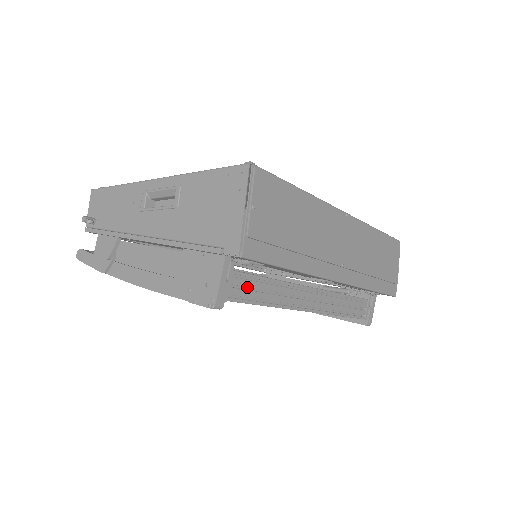
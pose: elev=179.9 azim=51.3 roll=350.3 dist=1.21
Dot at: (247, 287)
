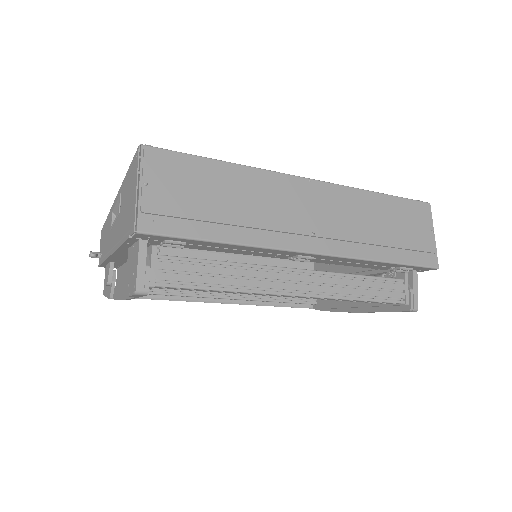
Dot at: (186, 272)
